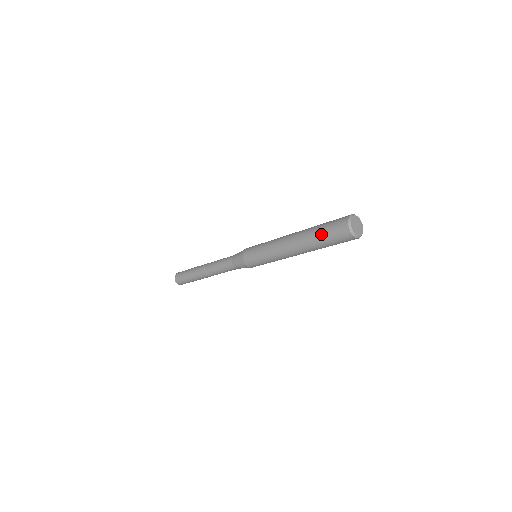
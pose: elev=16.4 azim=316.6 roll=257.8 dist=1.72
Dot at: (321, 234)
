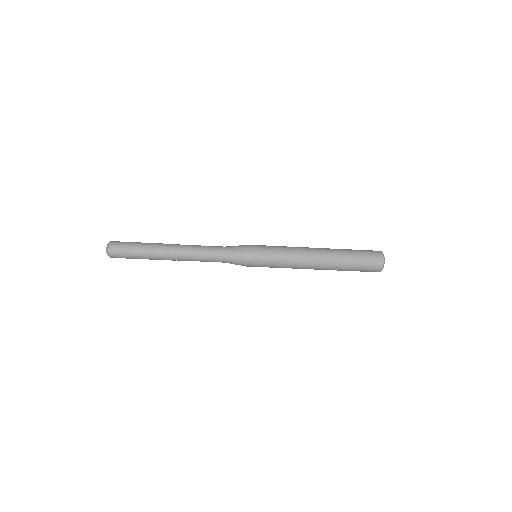
Dot at: (354, 258)
